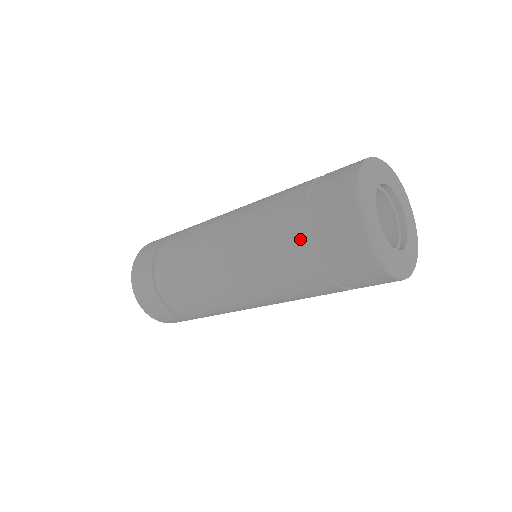
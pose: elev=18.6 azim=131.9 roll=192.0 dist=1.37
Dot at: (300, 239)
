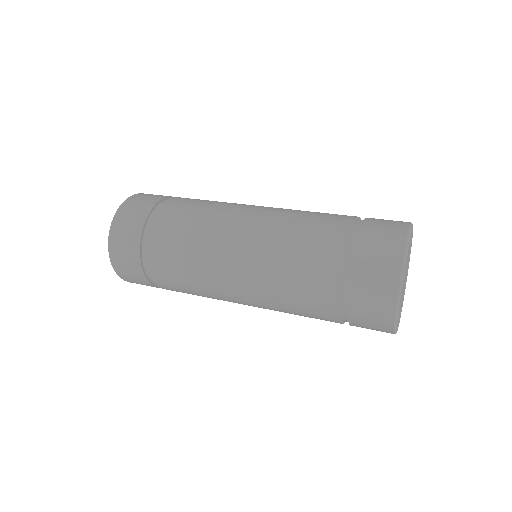
Dot at: (335, 257)
